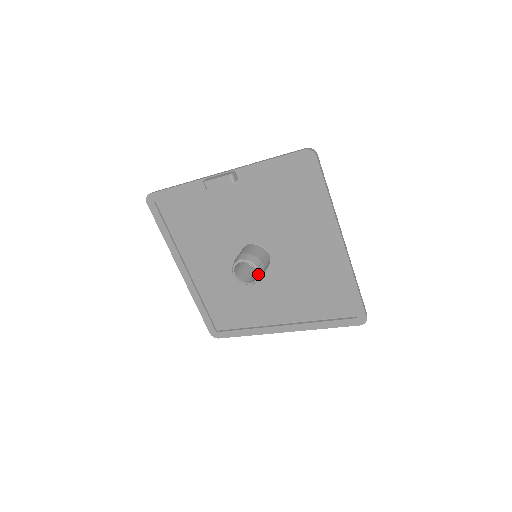
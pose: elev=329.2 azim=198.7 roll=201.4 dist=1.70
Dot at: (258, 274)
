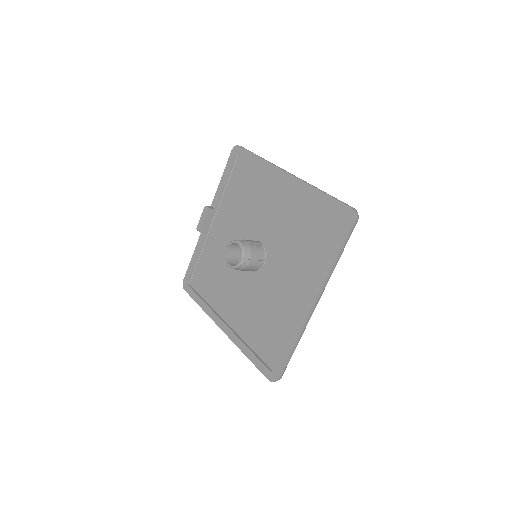
Dot at: (240, 245)
